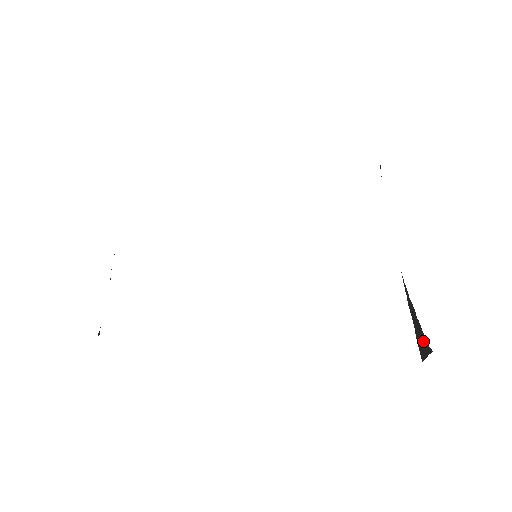
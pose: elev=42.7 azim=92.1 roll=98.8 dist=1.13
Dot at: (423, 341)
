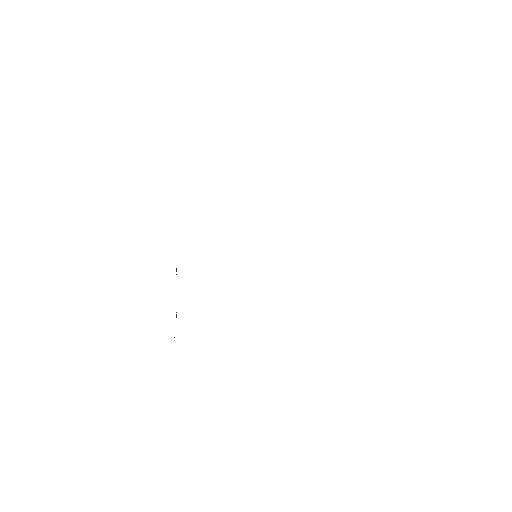
Dot at: occluded
